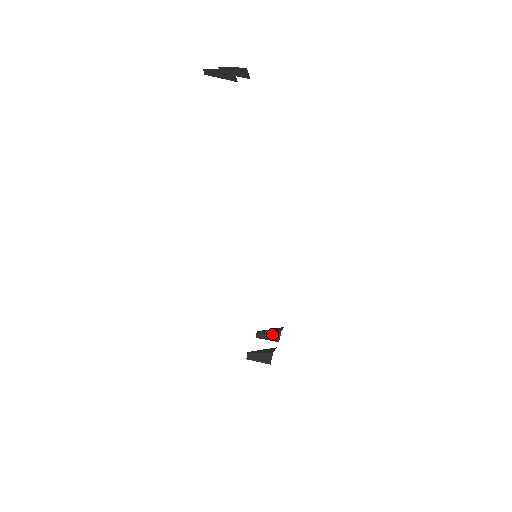
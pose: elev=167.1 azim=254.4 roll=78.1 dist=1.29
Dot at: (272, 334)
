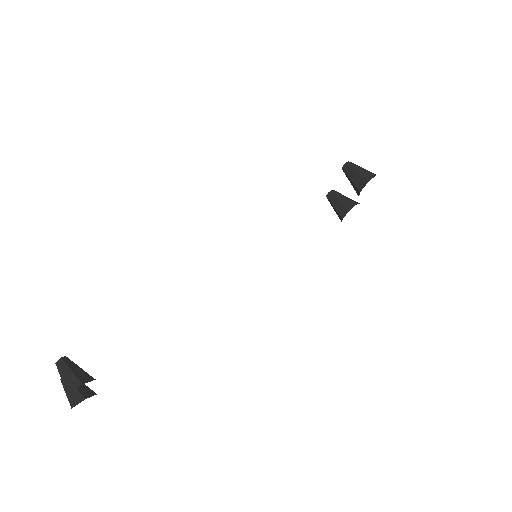
Dot at: (353, 185)
